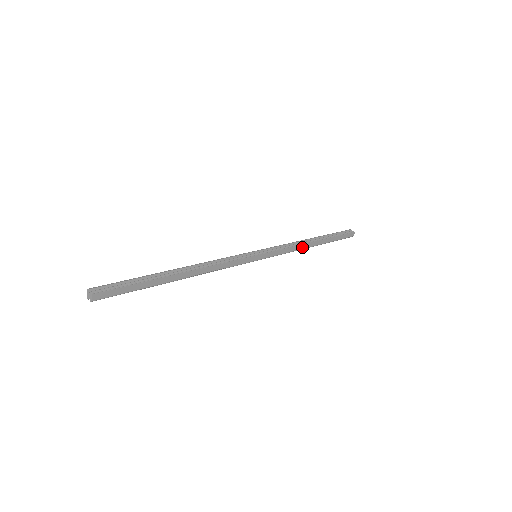
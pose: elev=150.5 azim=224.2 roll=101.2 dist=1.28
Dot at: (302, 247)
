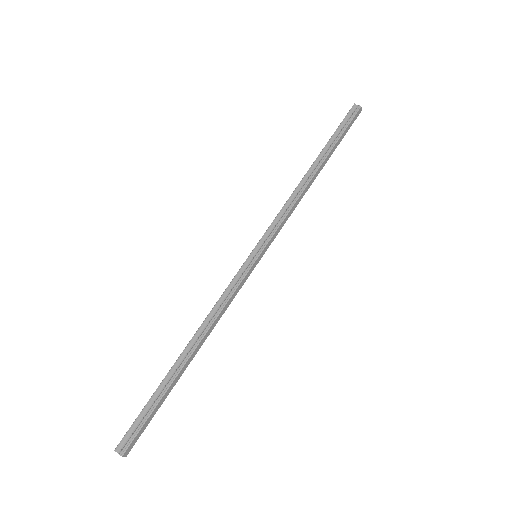
Dot at: (303, 194)
